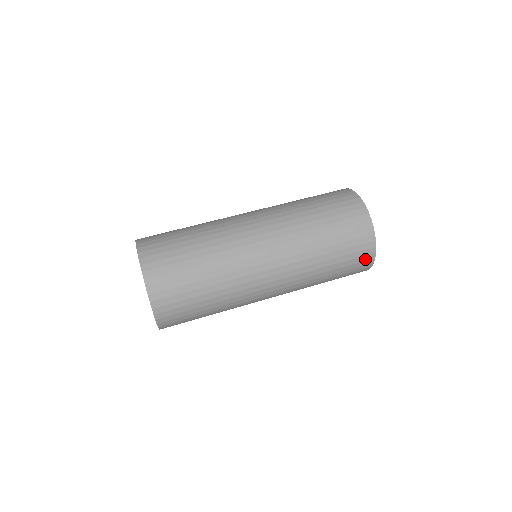
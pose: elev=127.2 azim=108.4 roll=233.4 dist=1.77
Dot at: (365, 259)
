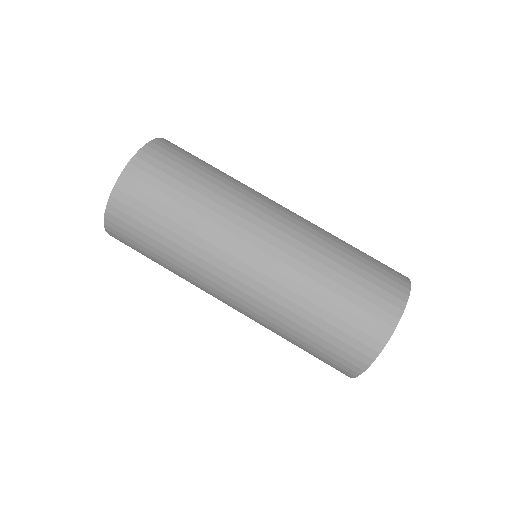
Dot at: (357, 356)
